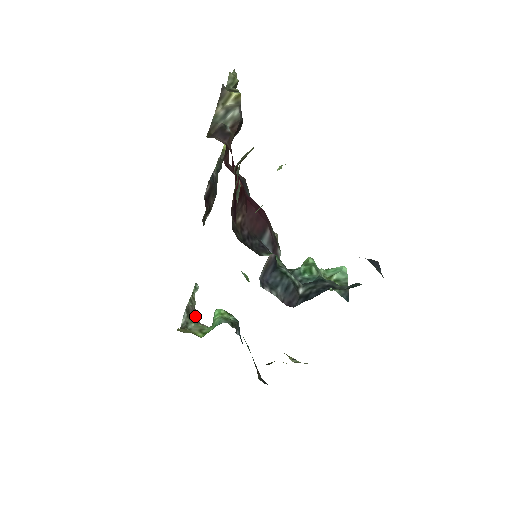
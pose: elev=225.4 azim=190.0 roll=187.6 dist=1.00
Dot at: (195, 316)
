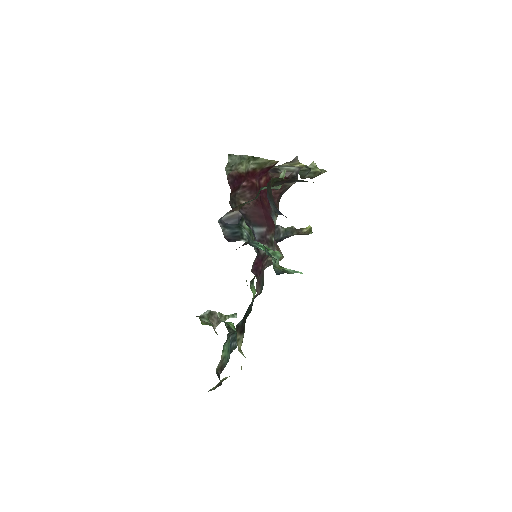
Dot at: (215, 323)
